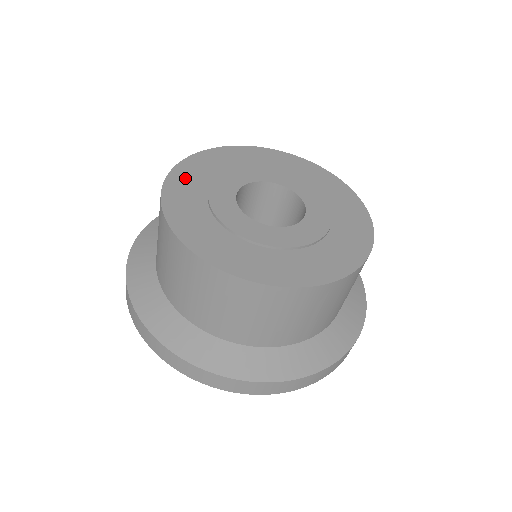
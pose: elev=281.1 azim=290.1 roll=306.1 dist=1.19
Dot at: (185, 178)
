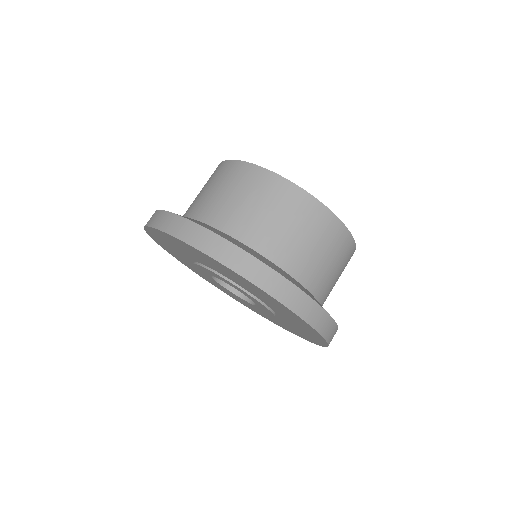
Dot at: occluded
